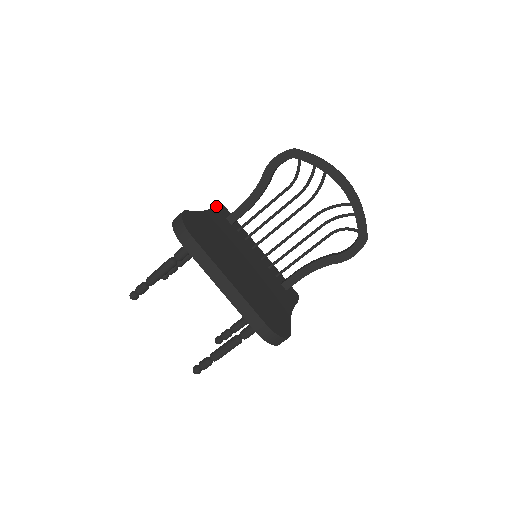
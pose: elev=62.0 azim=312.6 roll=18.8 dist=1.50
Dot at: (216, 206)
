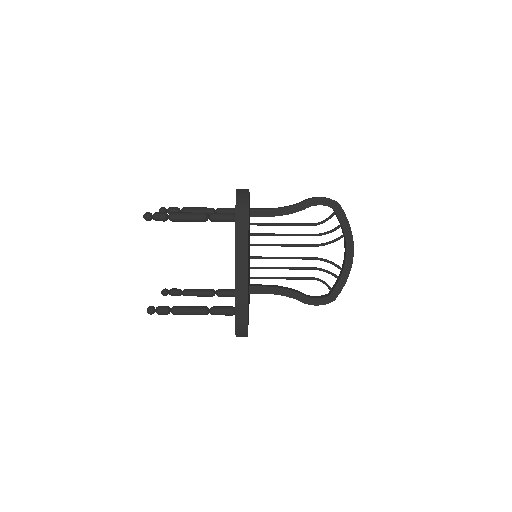
Dot at: occluded
